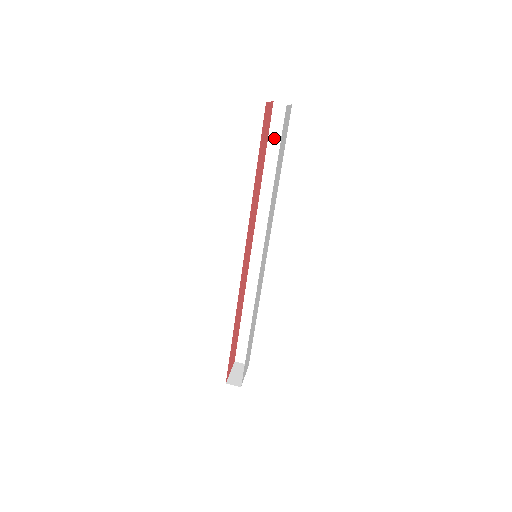
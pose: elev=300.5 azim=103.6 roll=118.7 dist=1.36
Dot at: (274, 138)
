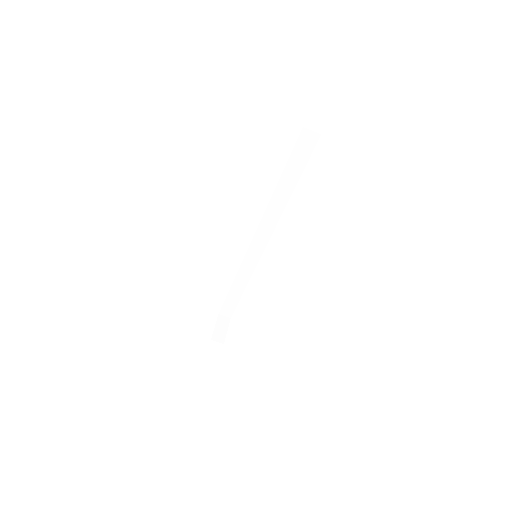
Dot at: (295, 159)
